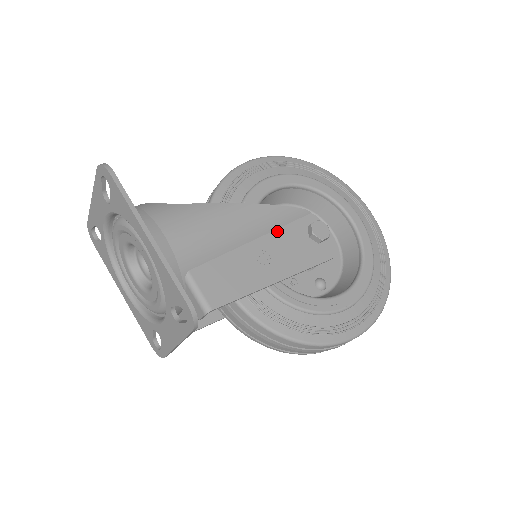
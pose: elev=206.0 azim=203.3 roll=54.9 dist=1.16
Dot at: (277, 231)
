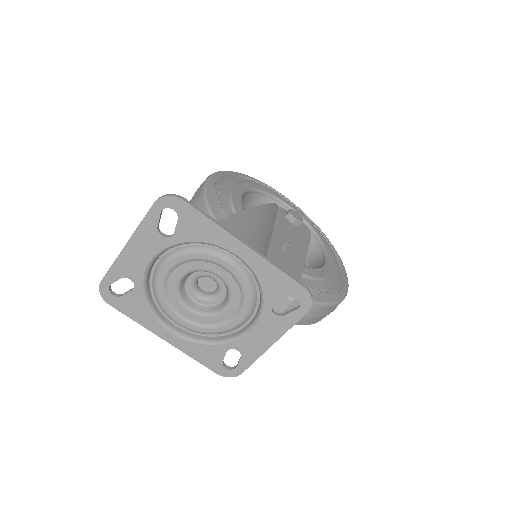
Dot at: (276, 225)
